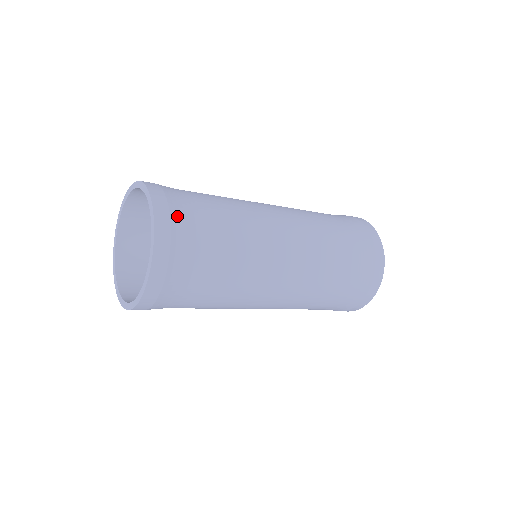
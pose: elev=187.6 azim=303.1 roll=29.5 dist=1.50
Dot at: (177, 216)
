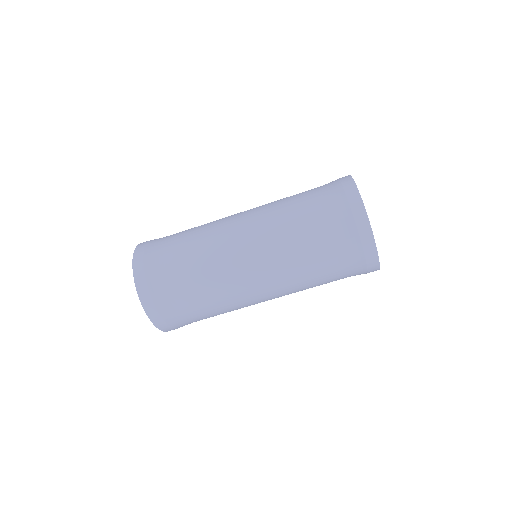
Dot at: (149, 250)
